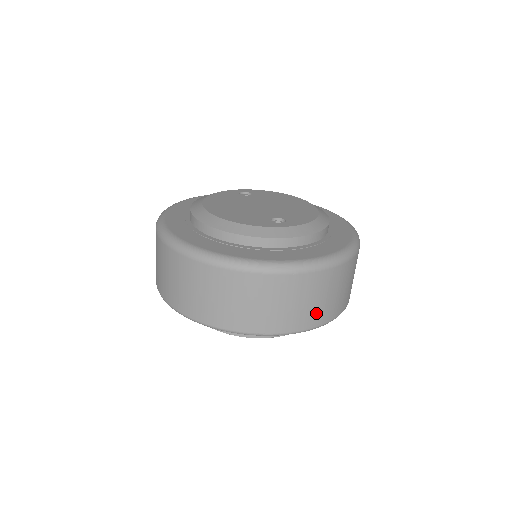
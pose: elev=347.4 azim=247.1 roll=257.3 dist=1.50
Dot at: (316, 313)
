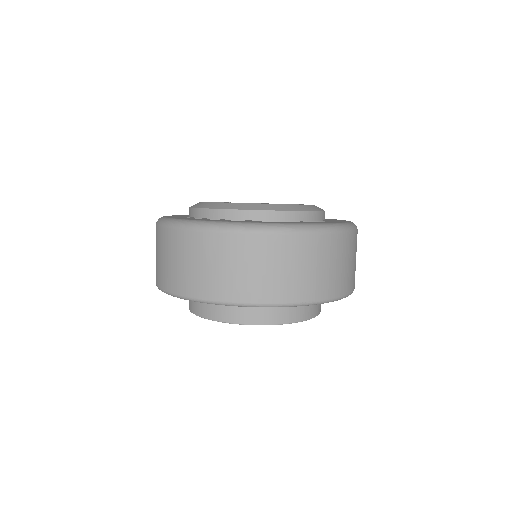
Dot at: (345, 279)
